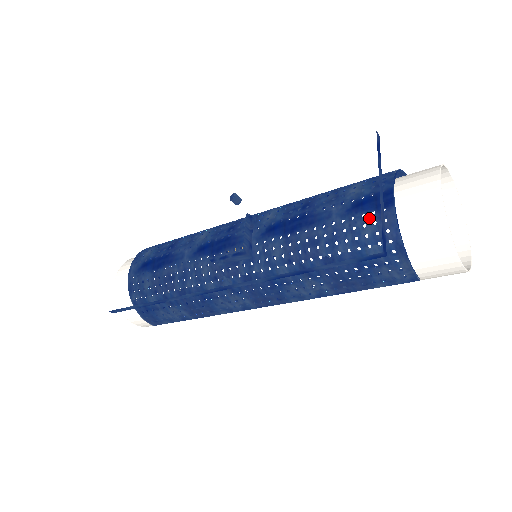
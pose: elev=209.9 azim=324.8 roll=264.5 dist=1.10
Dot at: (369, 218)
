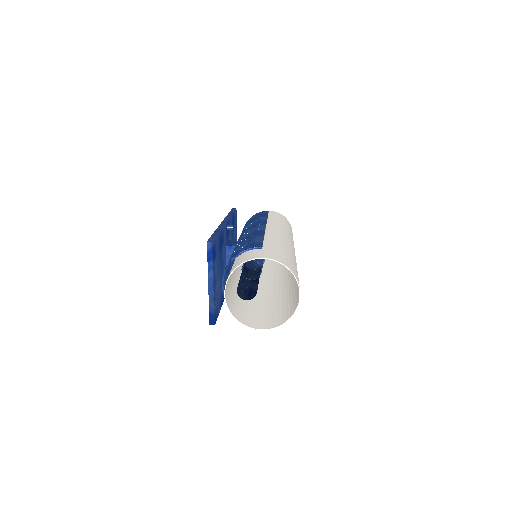
Dot at: occluded
